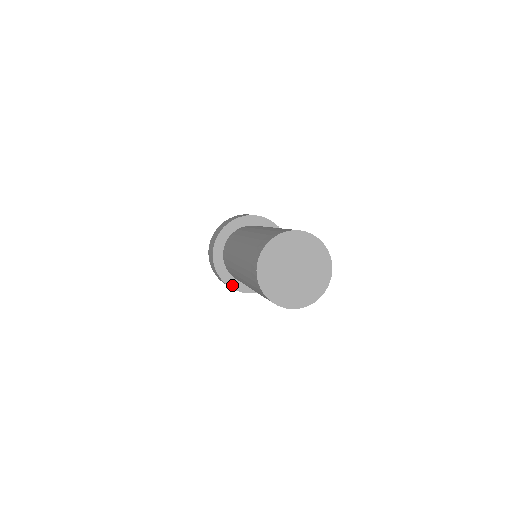
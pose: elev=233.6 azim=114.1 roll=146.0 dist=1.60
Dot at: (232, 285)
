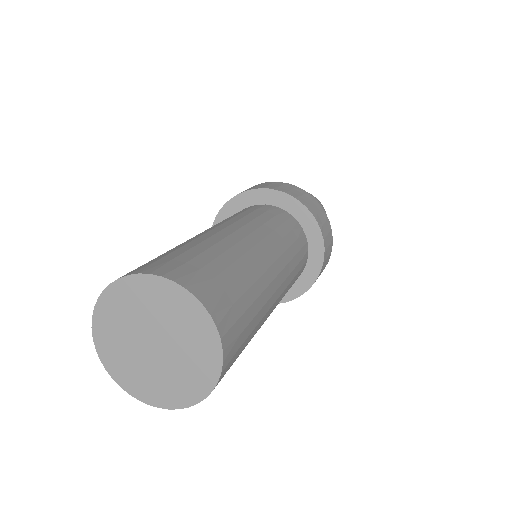
Dot at: occluded
